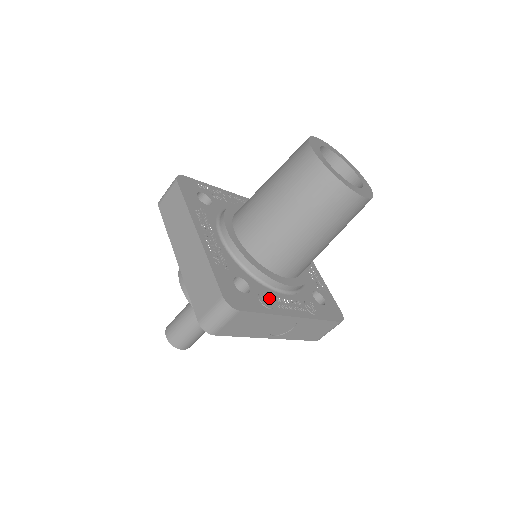
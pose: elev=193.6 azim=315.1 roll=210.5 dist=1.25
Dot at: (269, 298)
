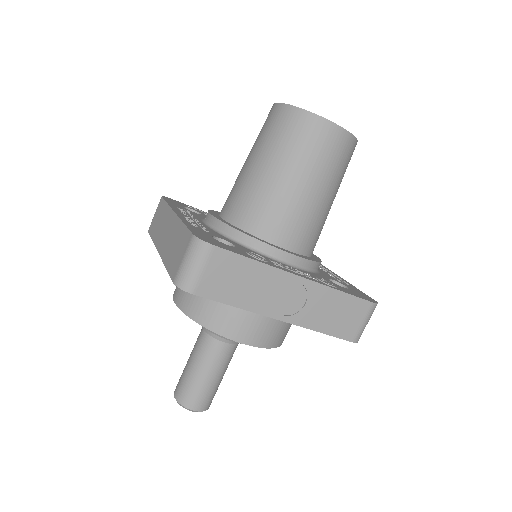
Dot at: (262, 258)
